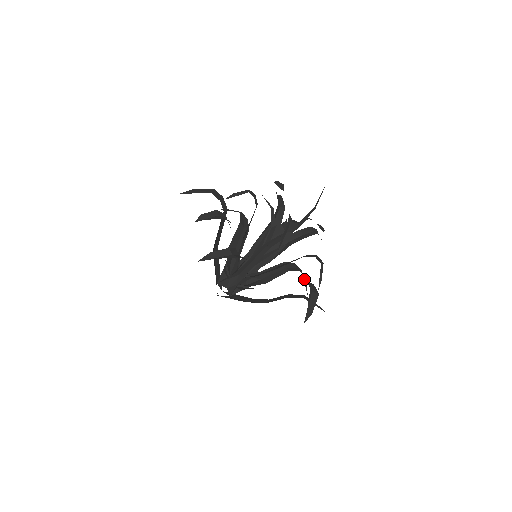
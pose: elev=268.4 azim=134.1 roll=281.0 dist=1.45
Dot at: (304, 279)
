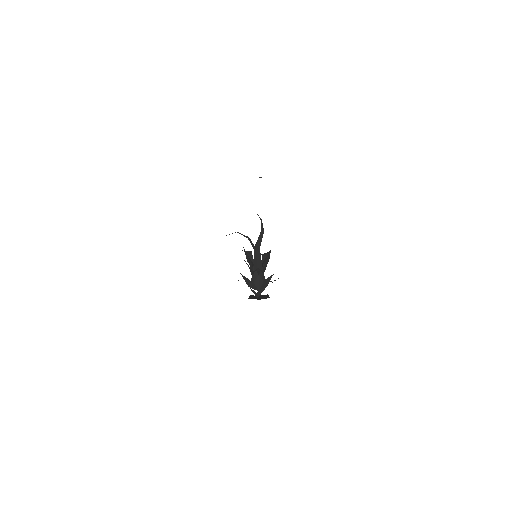
Dot at: occluded
